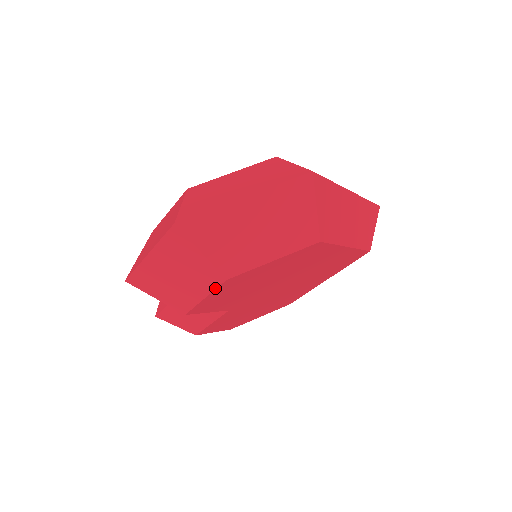
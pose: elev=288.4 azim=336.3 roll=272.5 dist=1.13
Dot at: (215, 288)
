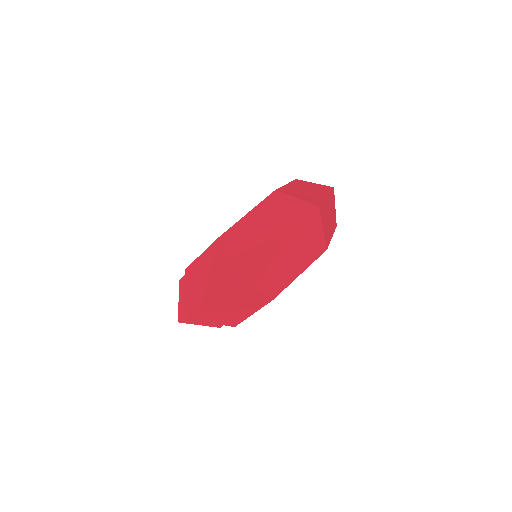
Dot at: (263, 306)
